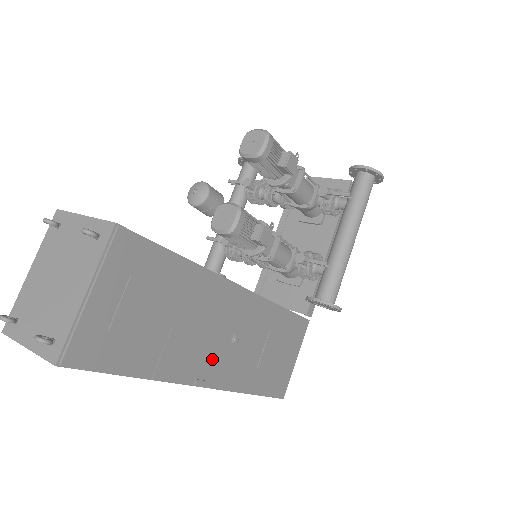
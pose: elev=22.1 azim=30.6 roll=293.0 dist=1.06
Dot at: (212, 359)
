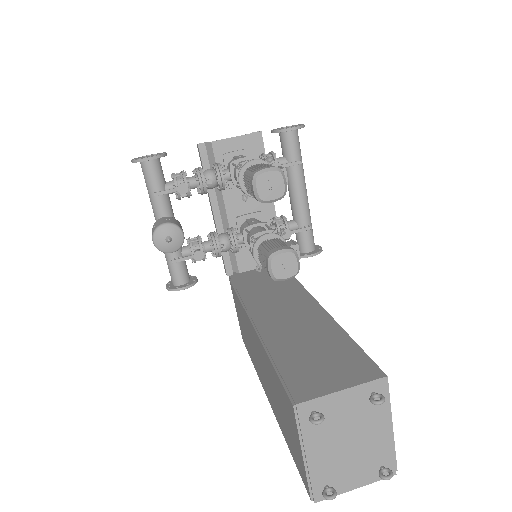
Dot at: occluded
